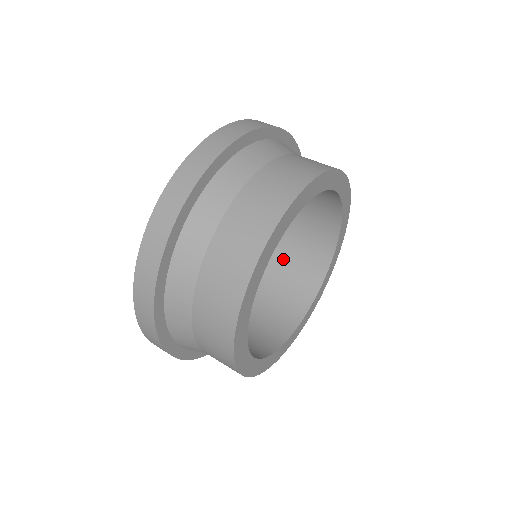
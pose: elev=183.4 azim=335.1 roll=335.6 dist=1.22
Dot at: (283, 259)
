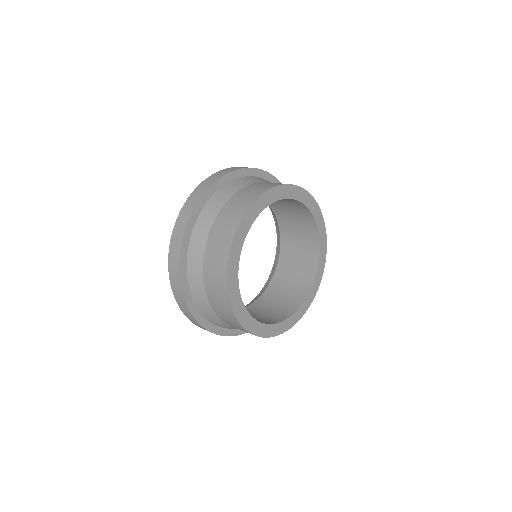
Dot at: (291, 246)
